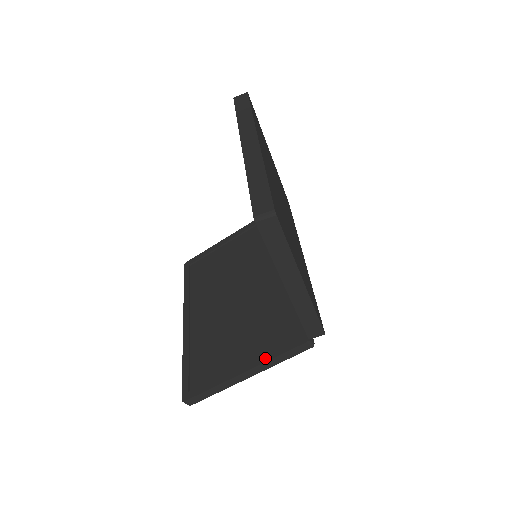
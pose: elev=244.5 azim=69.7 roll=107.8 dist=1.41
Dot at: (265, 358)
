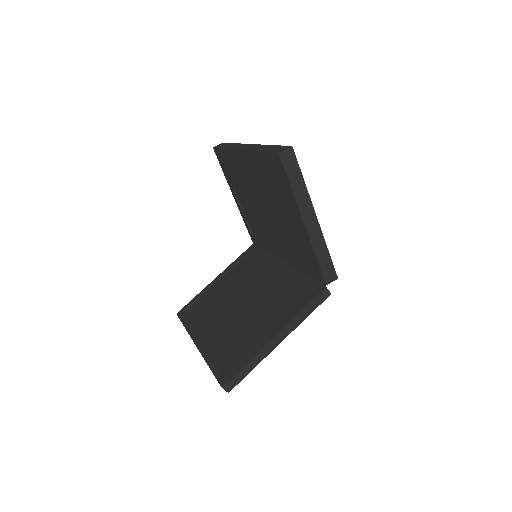
Dot at: (292, 316)
